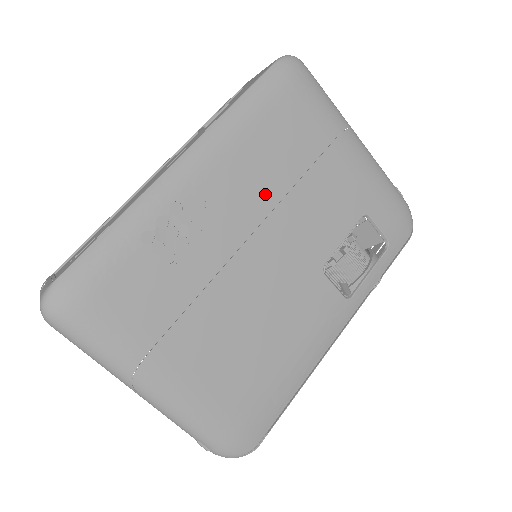
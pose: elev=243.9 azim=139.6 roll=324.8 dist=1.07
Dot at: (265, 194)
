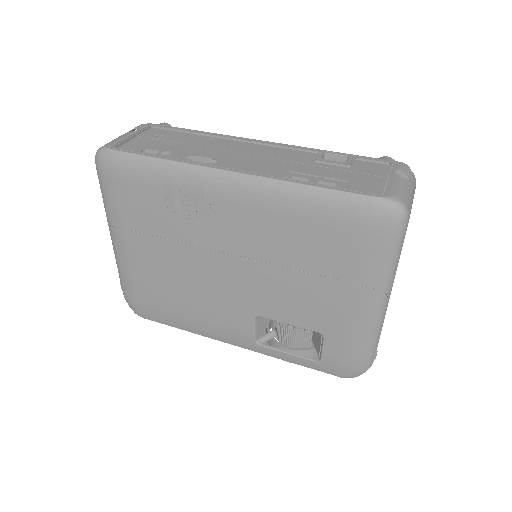
Dot at: (264, 249)
